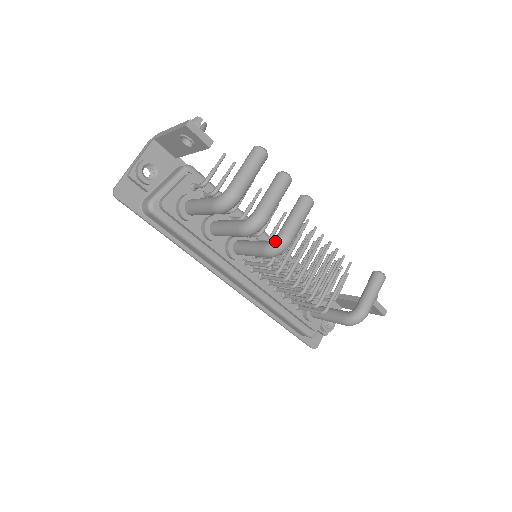
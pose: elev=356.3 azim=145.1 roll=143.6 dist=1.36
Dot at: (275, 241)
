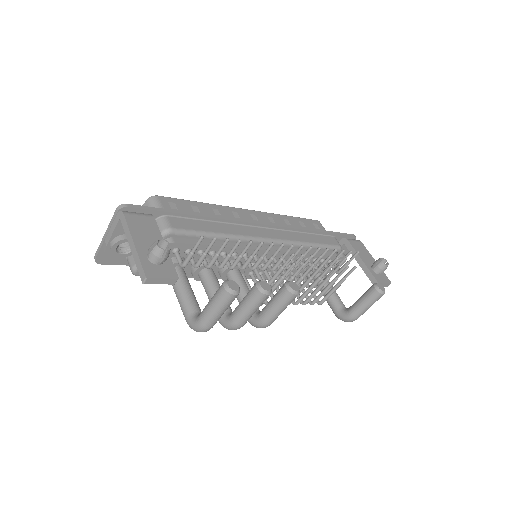
Dot at: (255, 323)
